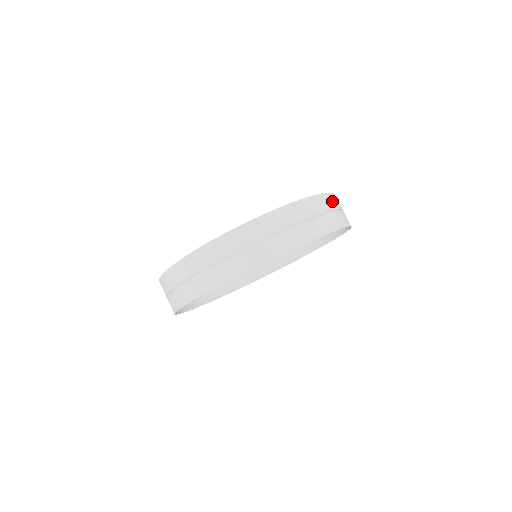
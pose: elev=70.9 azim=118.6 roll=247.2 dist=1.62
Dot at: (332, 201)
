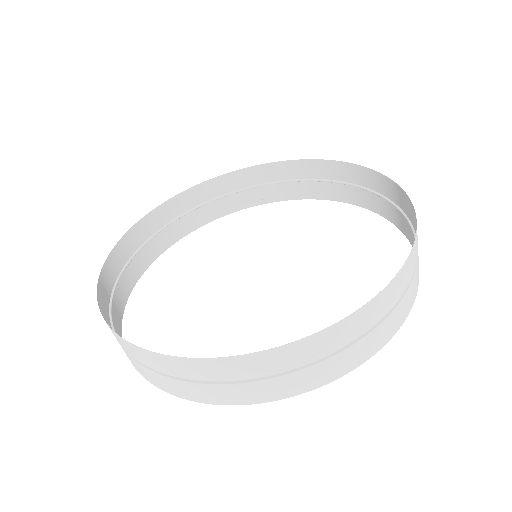
Dot at: (416, 250)
